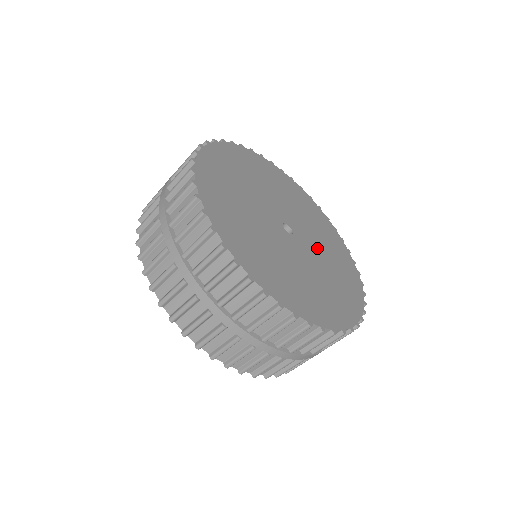
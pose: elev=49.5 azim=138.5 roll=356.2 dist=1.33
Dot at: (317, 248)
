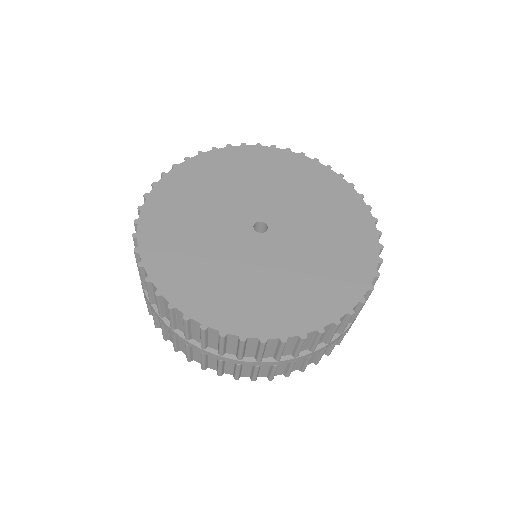
Dot at: (291, 258)
